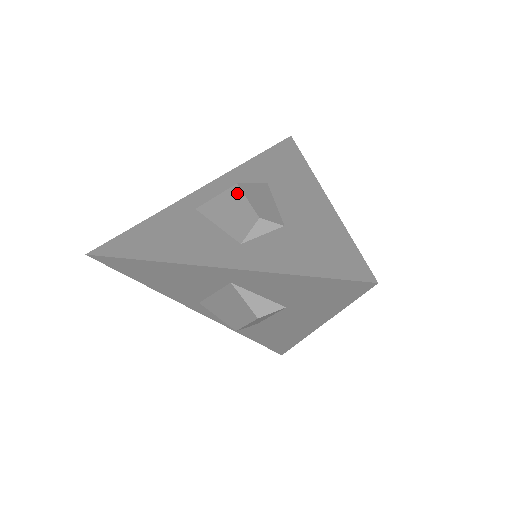
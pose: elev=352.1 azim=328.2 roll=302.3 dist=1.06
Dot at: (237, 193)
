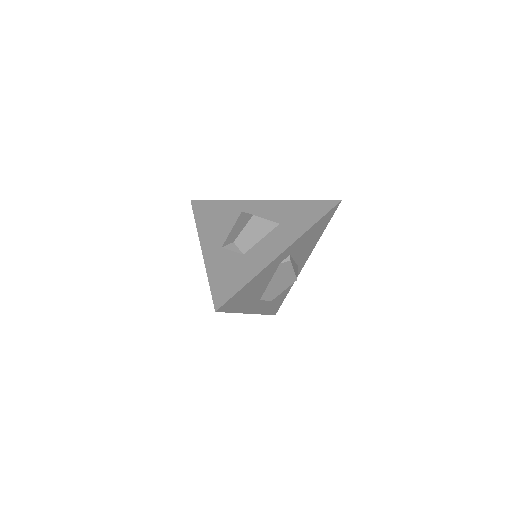
Dot at: (248, 220)
